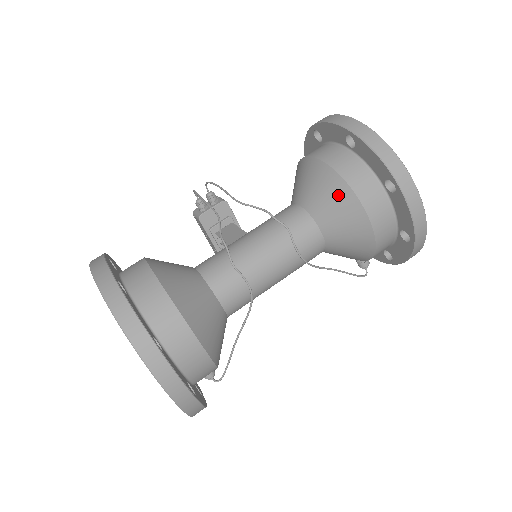
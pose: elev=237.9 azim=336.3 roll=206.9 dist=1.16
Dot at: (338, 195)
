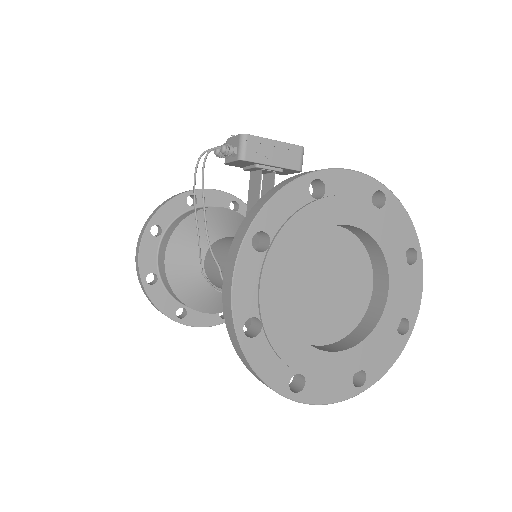
Dot at: occluded
